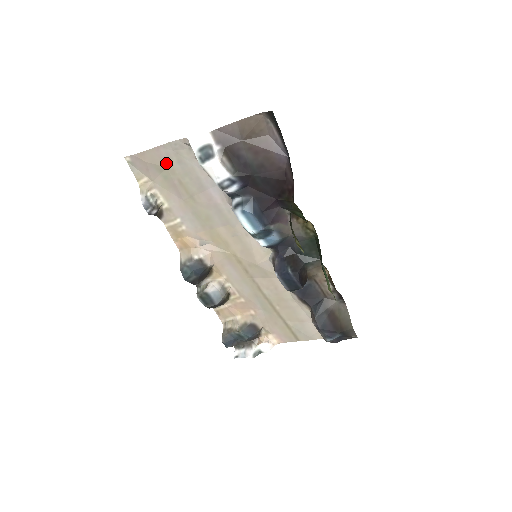
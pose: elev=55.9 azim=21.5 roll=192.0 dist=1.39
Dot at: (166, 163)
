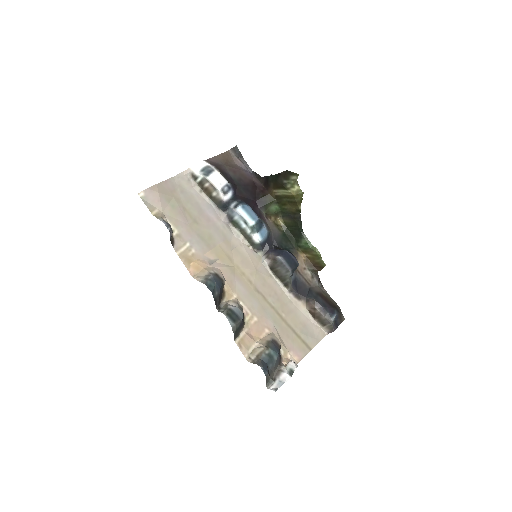
Dot at: (172, 194)
